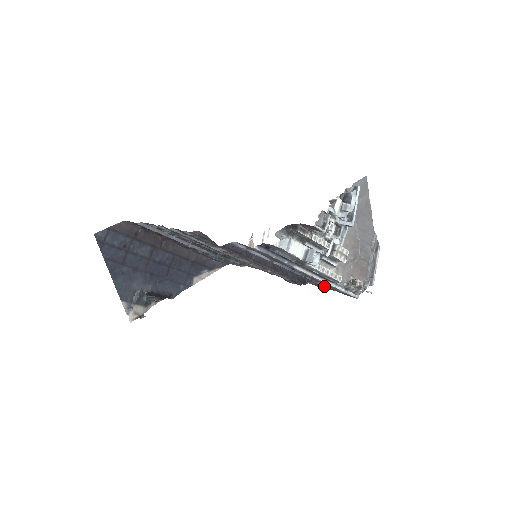
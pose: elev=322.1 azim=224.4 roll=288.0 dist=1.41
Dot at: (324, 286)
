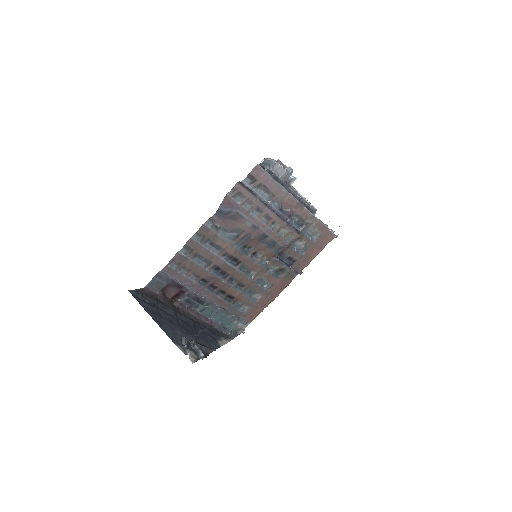
Dot at: (311, 241)
